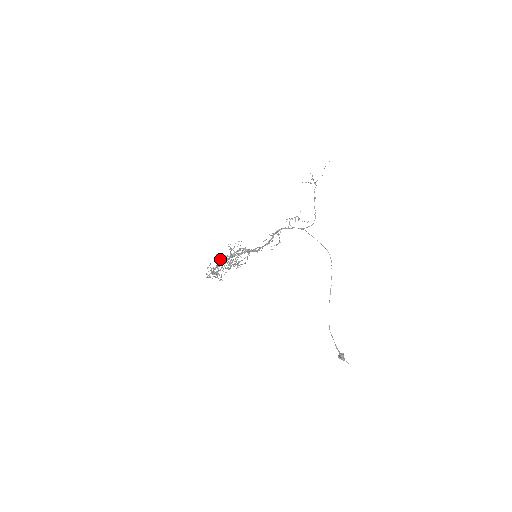
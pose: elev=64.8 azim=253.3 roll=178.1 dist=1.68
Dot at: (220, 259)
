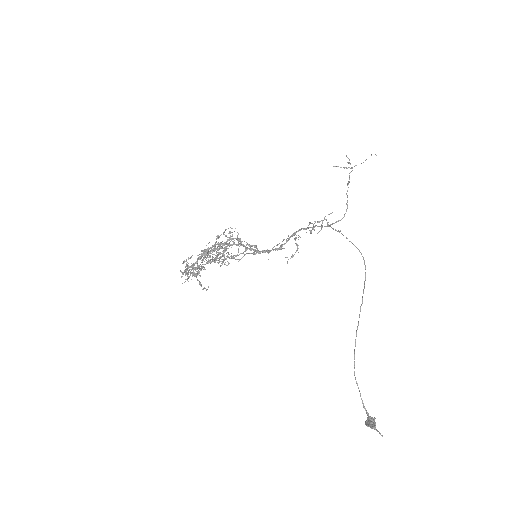
Dot at: occluded
